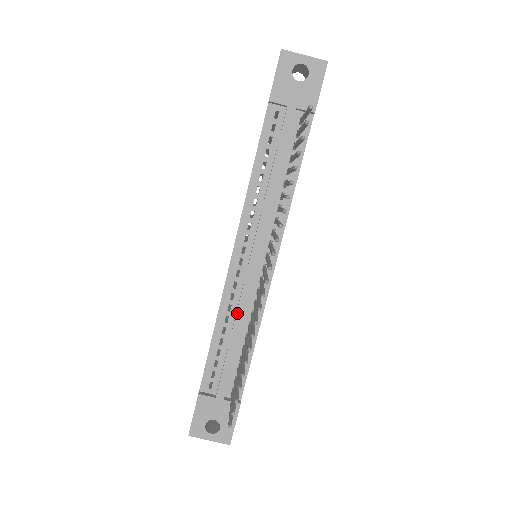
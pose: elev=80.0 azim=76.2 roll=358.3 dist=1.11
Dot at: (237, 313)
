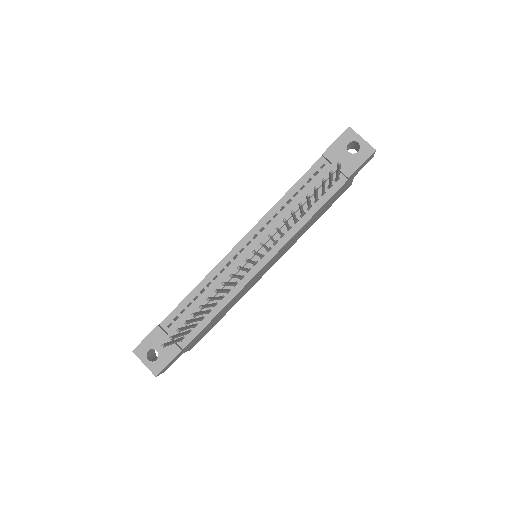
Dot at: (218, 283)
